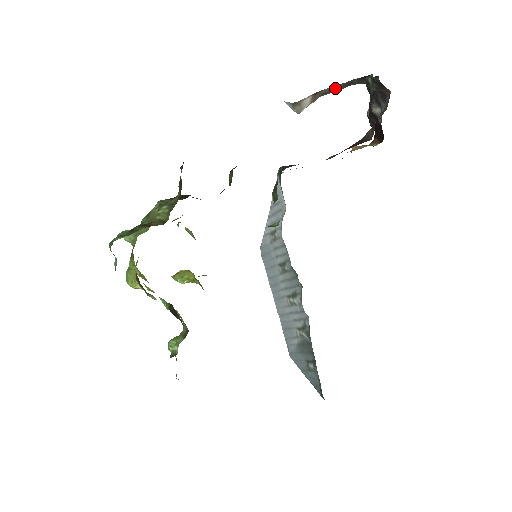
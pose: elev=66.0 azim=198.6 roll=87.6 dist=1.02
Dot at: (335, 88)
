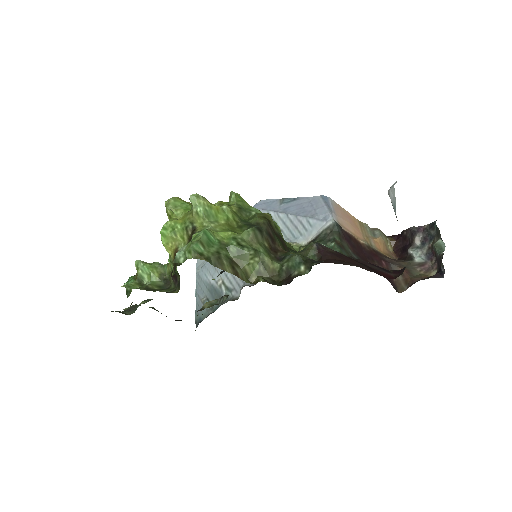
Dot at: occluded
